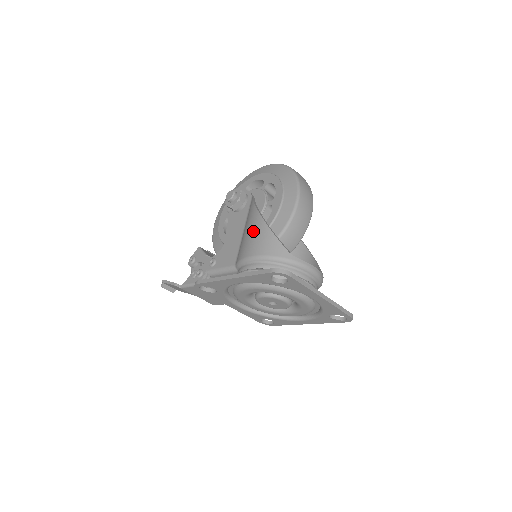
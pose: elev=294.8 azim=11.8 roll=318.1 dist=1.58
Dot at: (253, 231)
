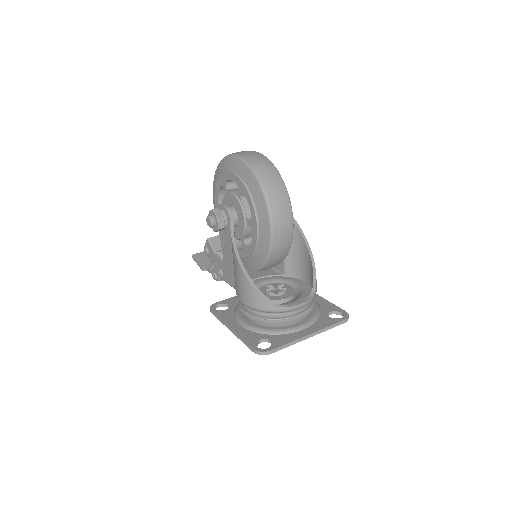
Dot at: (238, 277)
